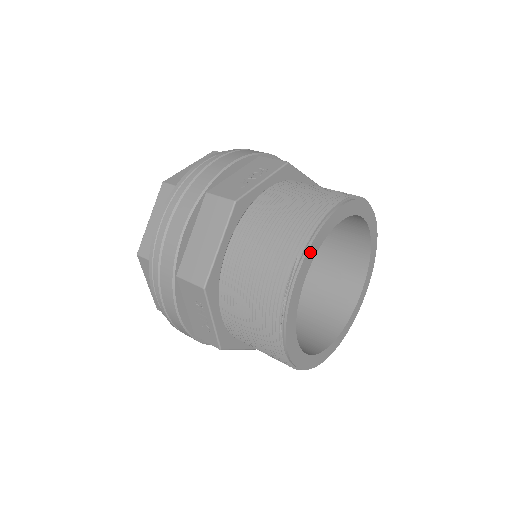
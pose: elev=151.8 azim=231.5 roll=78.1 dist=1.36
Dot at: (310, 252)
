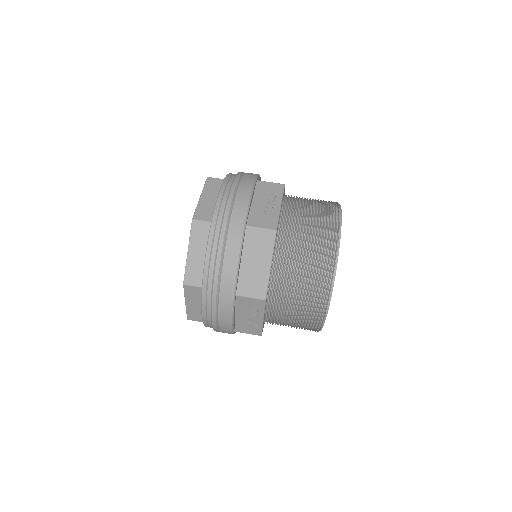
Dot at: occluded
